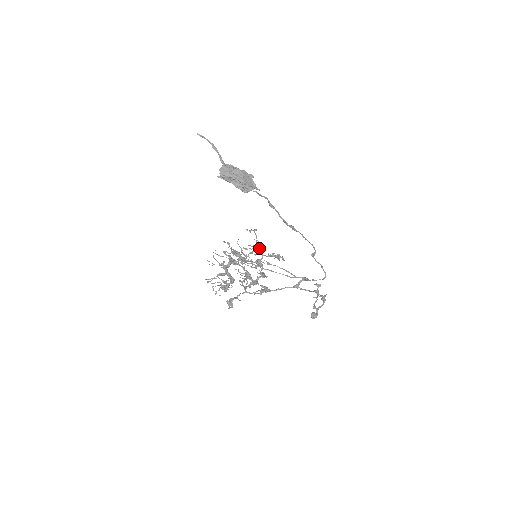
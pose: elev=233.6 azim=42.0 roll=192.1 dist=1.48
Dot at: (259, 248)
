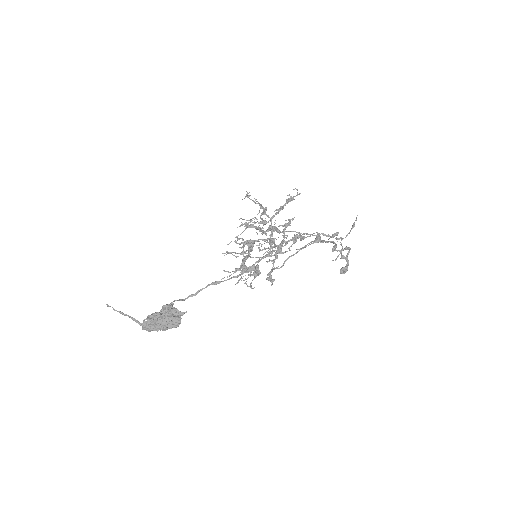
Dot at: (265, 208)
